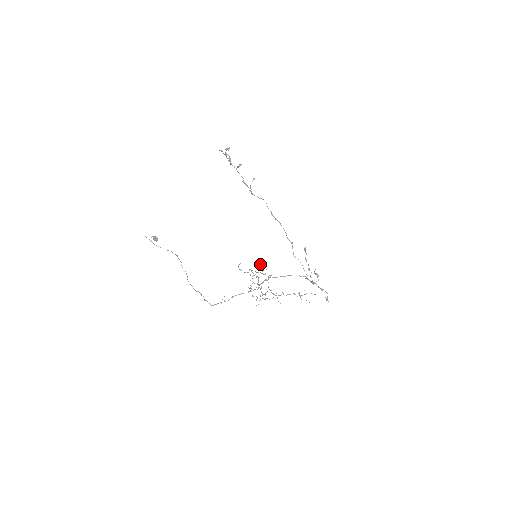
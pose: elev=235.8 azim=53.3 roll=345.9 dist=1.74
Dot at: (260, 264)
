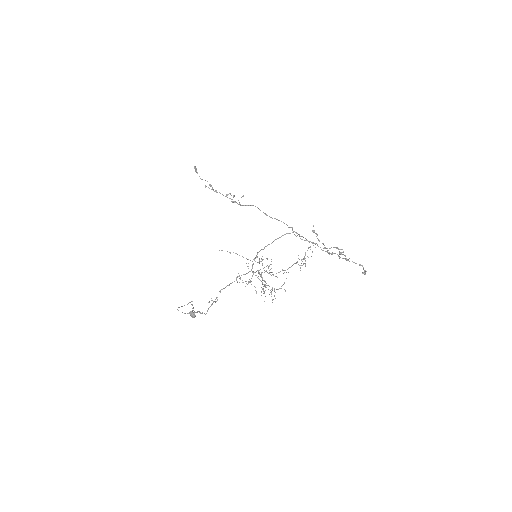
Dot at: (268, 267)
